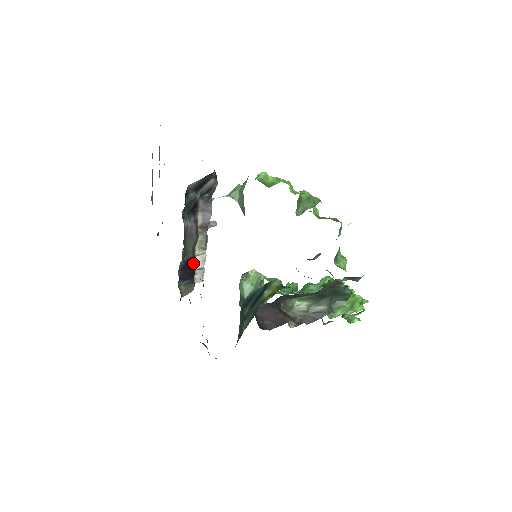
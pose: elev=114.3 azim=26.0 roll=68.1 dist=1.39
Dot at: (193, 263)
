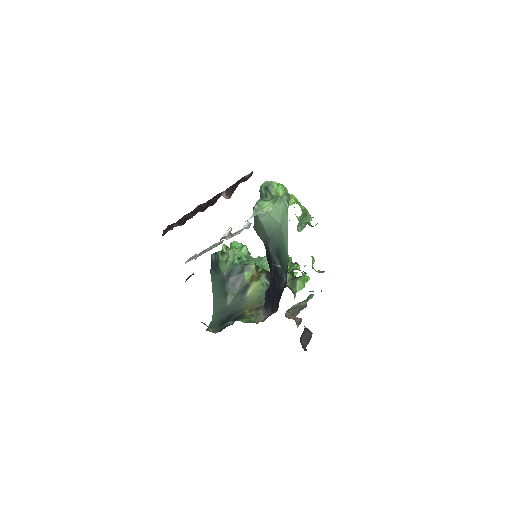
Dot at: occluded
